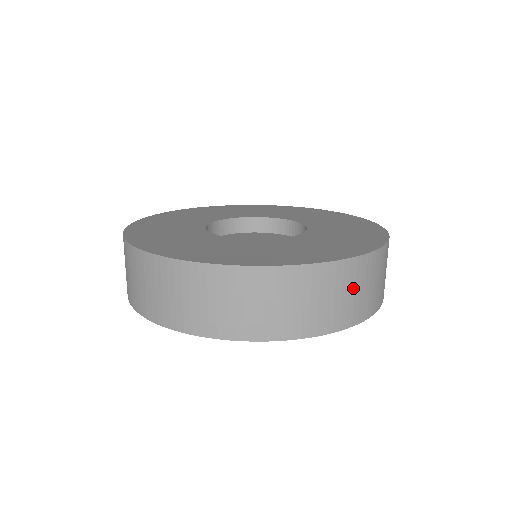
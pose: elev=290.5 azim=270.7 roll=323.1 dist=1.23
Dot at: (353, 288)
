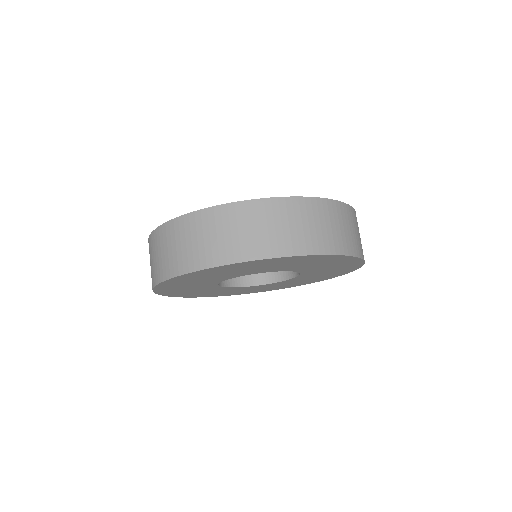
Dot at: (329, 222)
